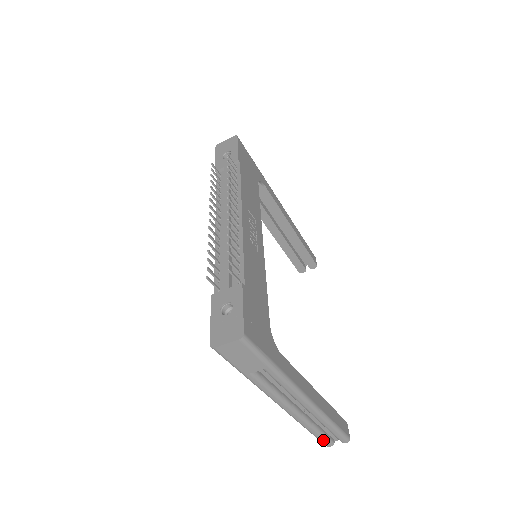
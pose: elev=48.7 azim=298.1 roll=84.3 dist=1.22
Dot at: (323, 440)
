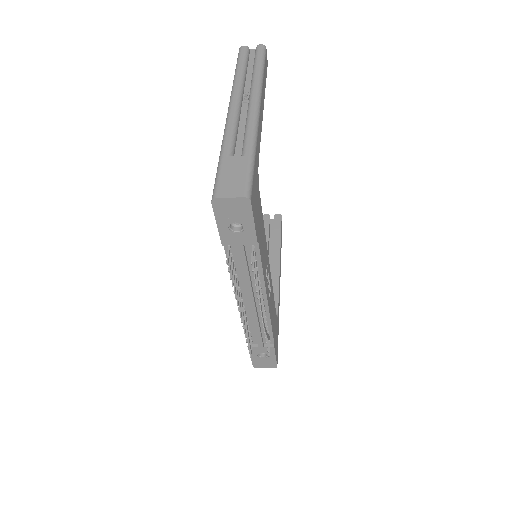
Dot at: occluded
